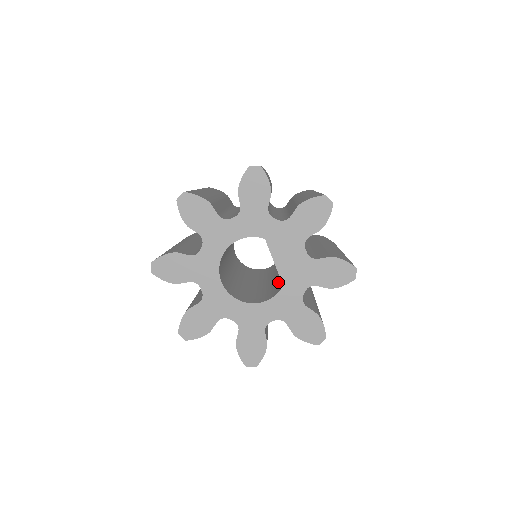
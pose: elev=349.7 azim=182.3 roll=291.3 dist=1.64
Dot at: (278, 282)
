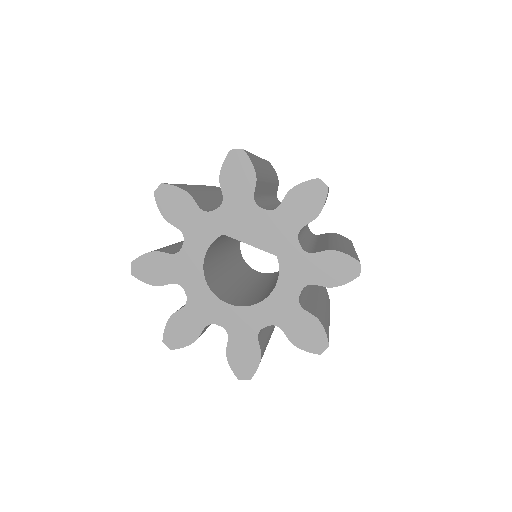
Dot at: occluded
